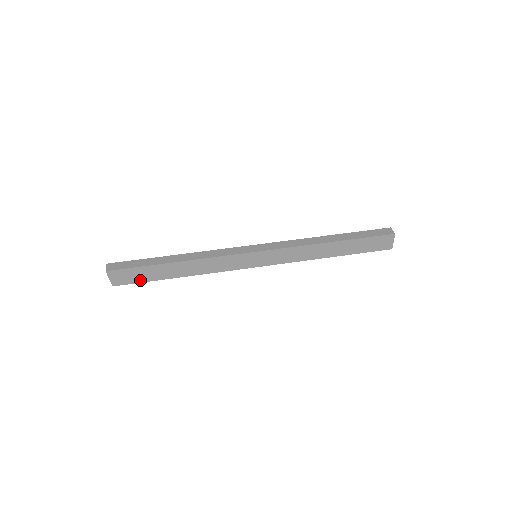
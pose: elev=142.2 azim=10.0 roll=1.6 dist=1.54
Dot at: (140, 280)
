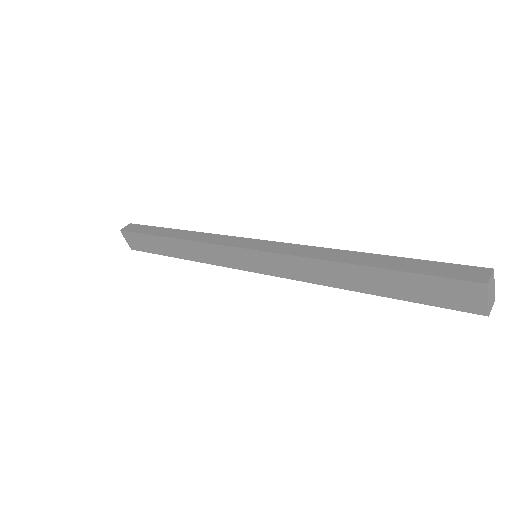
Dot at: (149, 250)
